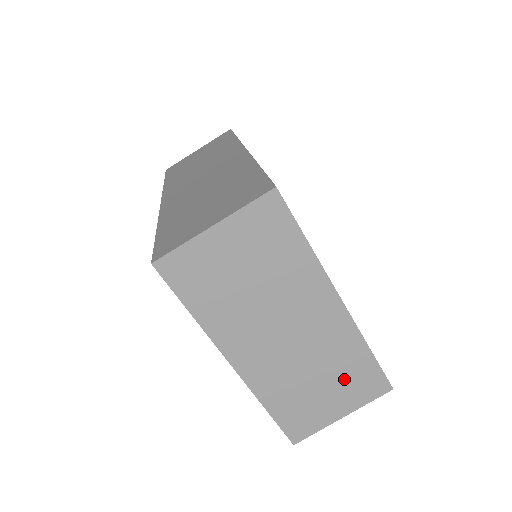
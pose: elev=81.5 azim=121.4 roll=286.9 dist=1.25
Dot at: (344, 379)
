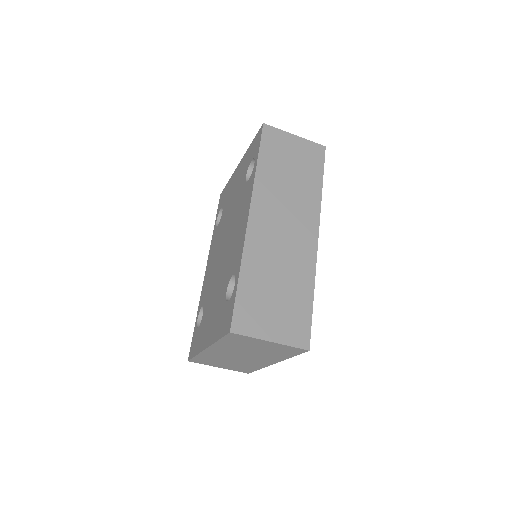
Dot at: (238, 366)
